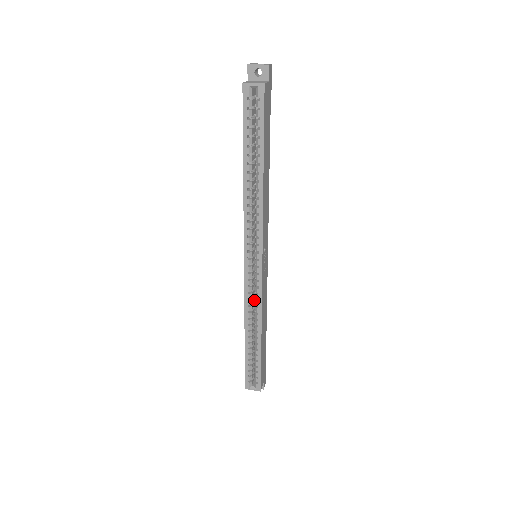
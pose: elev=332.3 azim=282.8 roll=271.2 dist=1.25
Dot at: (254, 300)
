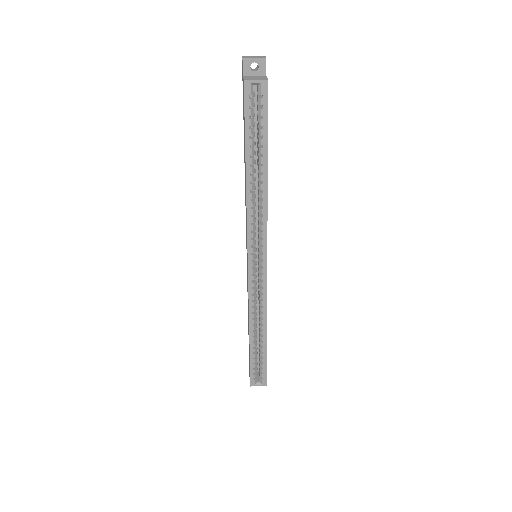
Dot at: (256, 300)
